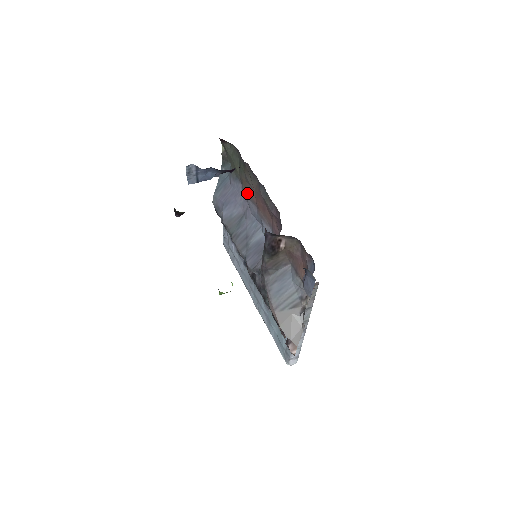
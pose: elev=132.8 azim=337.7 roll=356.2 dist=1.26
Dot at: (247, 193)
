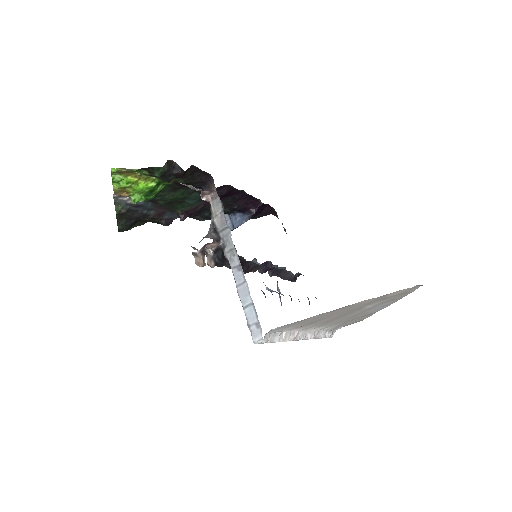
Dot at: occluded
